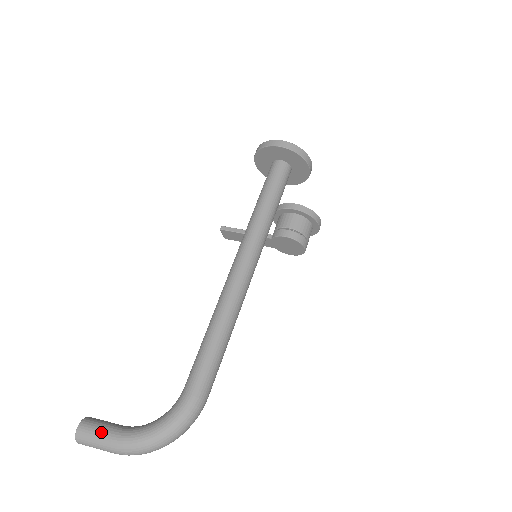
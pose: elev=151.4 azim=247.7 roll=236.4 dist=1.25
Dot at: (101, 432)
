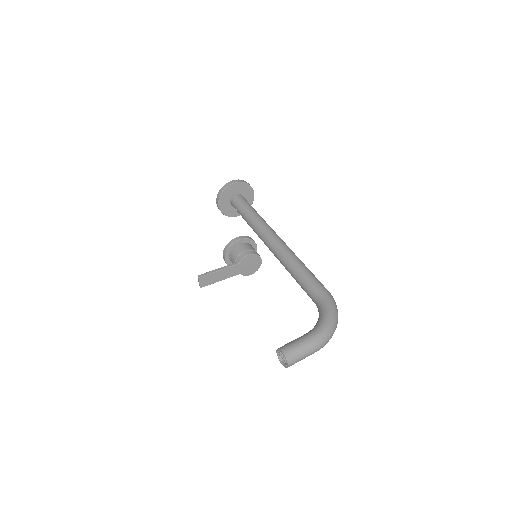
Dot at: (299, 341)
